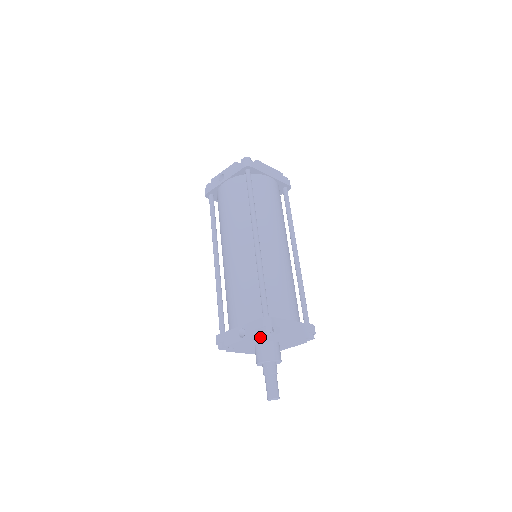
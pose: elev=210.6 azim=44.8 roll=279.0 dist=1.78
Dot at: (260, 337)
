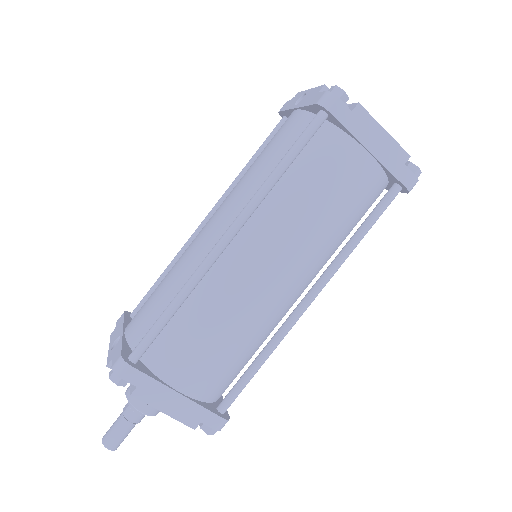
Dot at: occluded
